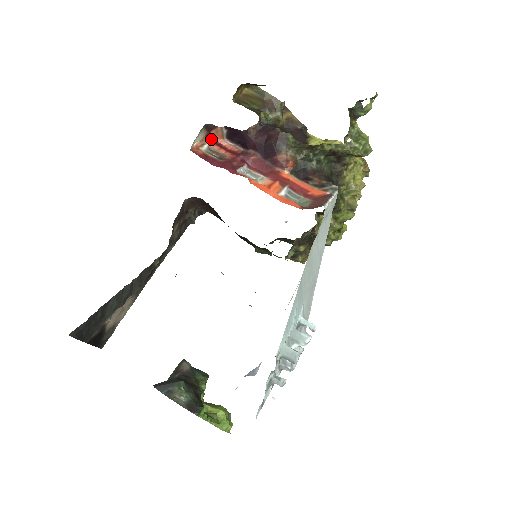
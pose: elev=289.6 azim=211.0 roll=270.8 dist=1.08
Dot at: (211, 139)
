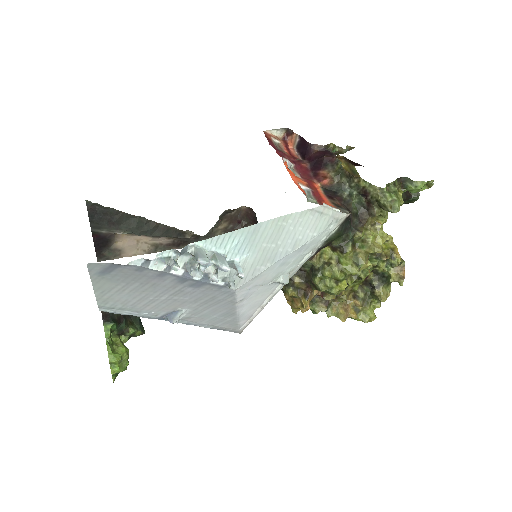
Dot at: (285, 142)
